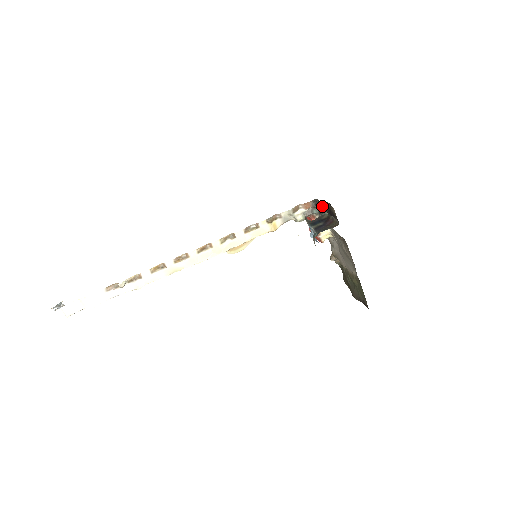
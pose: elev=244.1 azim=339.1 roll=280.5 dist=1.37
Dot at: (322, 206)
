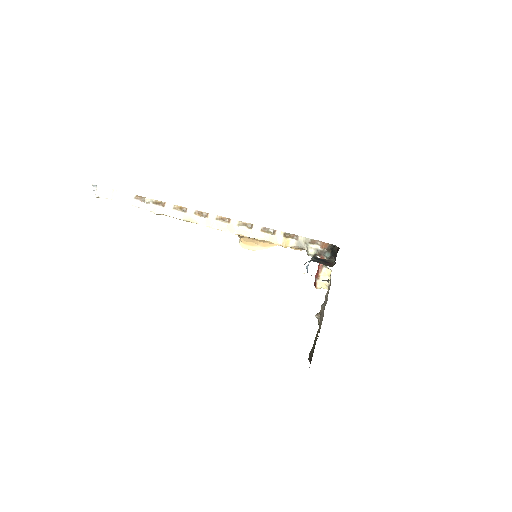
Dot at: (334, 251)
